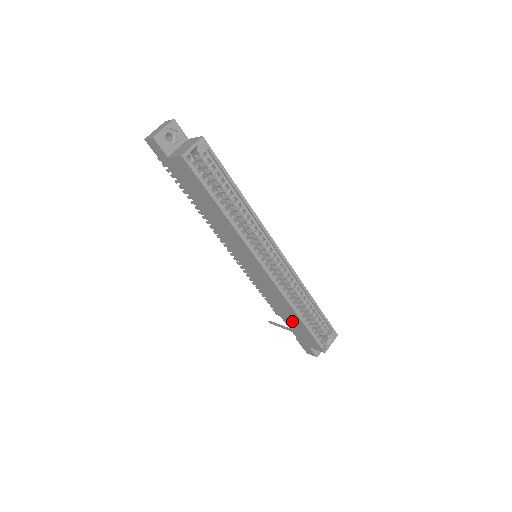
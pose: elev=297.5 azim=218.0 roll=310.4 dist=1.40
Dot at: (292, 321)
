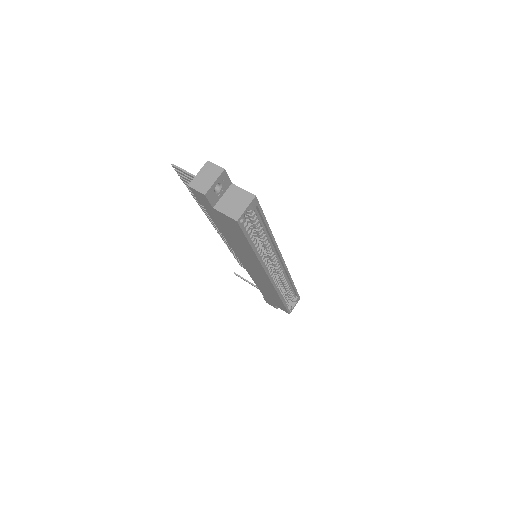
Dot at: (270, 295)
